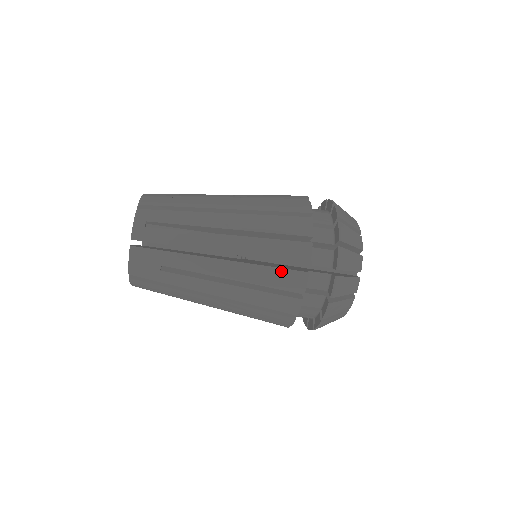
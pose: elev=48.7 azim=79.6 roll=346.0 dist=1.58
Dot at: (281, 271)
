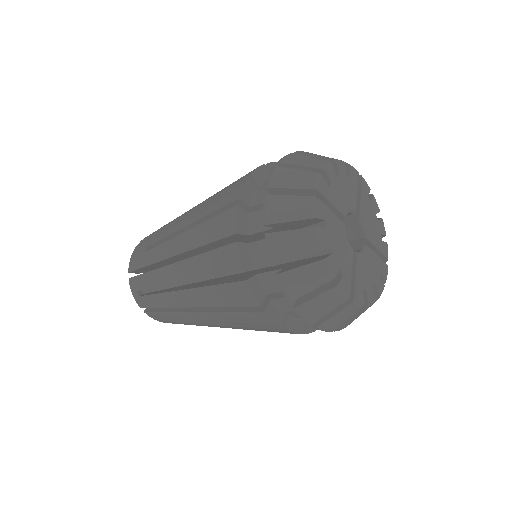
Dot at: (242, 314)
